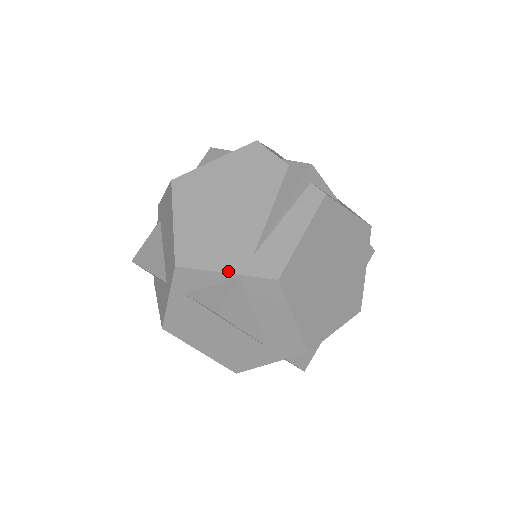
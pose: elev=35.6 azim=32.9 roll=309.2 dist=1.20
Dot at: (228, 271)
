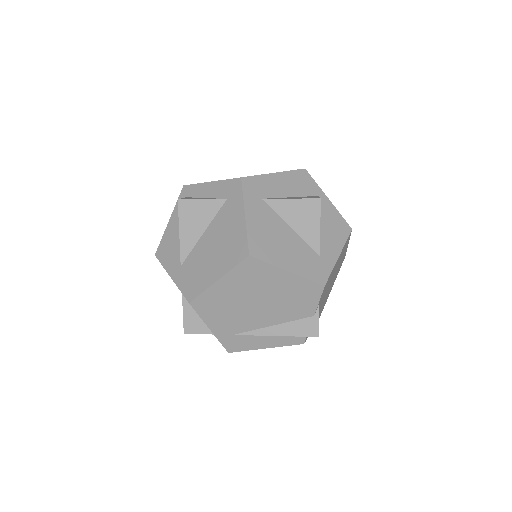
Dot at: (212, 330)
